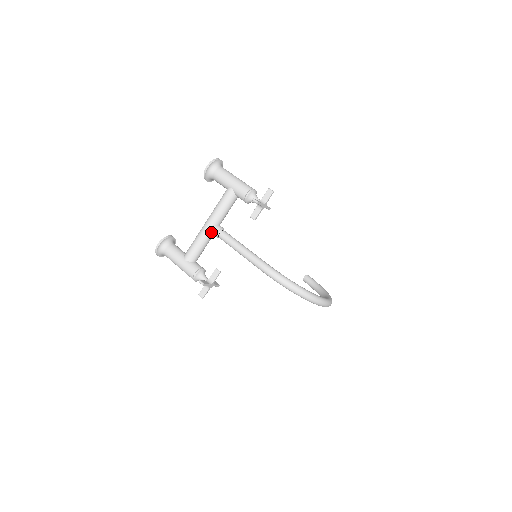
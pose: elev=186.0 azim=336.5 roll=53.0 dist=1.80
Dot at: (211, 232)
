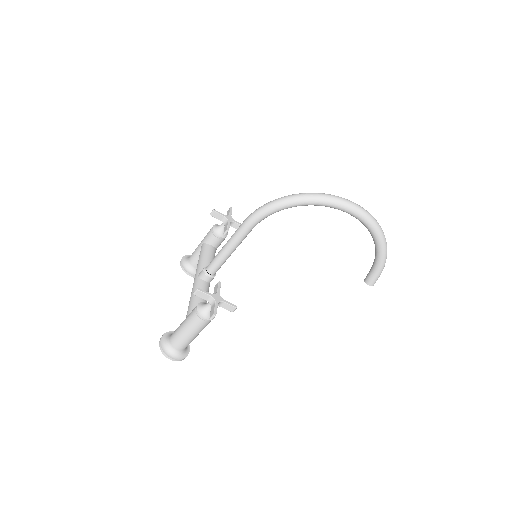
Dot at: (200, 279)
